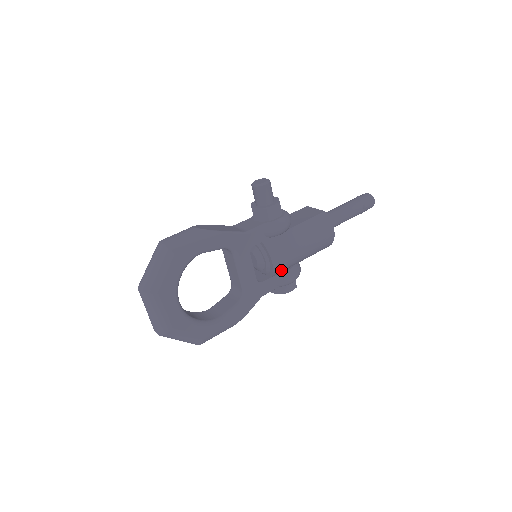
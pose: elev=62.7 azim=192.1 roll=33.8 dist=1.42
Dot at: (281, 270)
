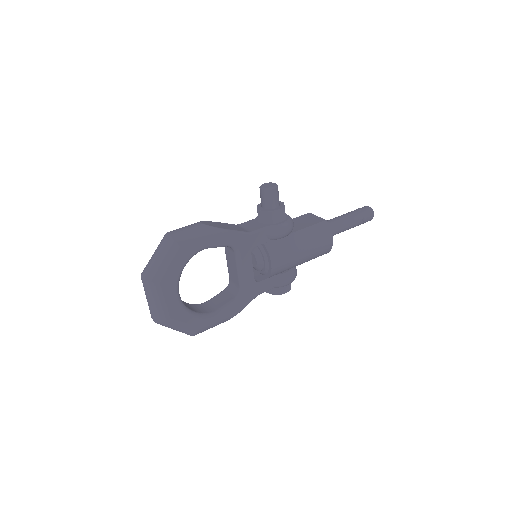
Dot at: (279, 272)
